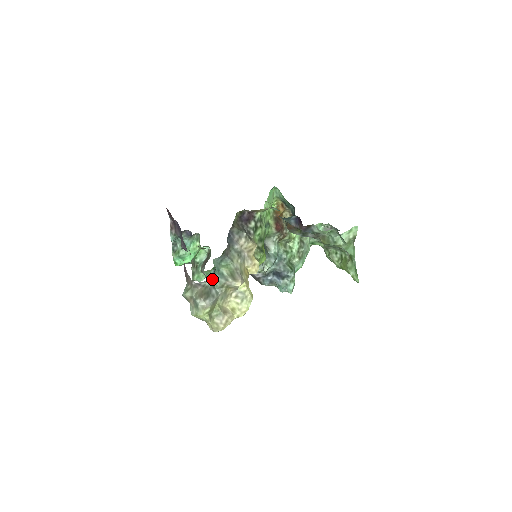
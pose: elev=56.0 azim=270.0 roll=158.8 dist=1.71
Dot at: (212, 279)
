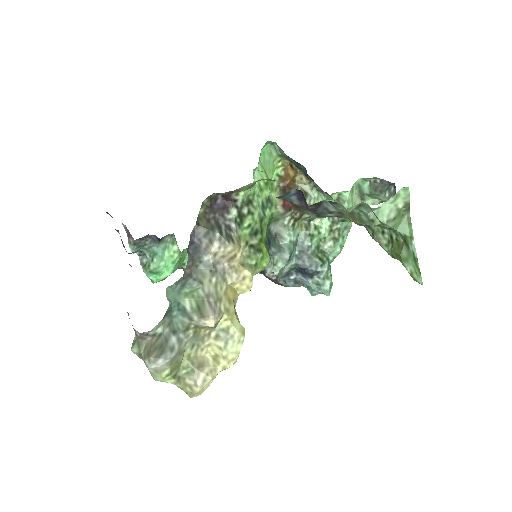
Dot at: (170, 319)
